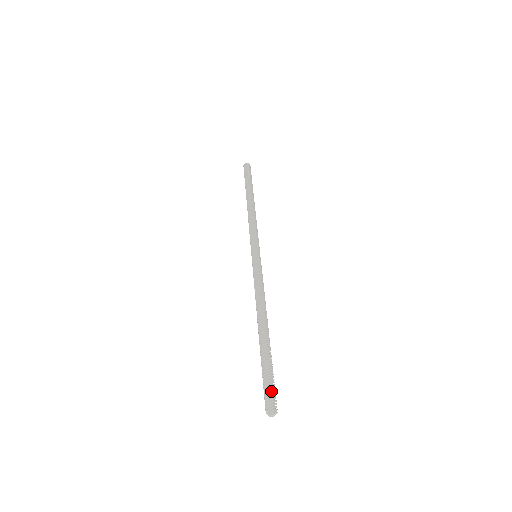
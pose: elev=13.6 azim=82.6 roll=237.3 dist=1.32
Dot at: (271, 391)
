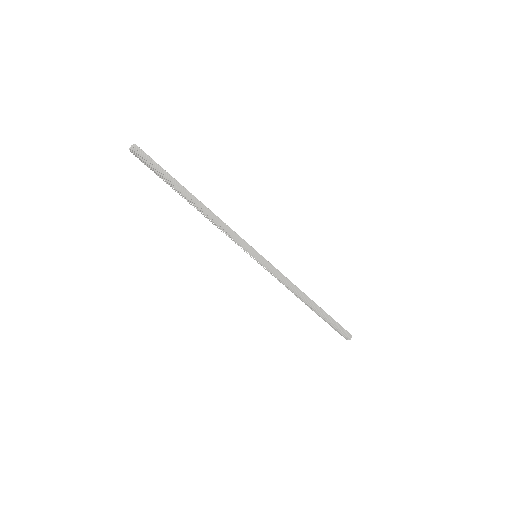
Dot at: (147, 158)
